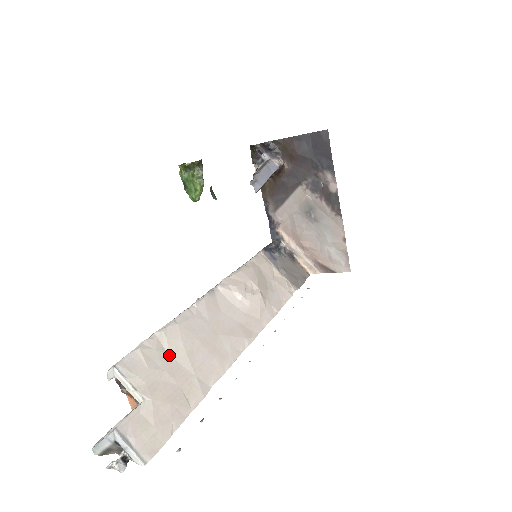
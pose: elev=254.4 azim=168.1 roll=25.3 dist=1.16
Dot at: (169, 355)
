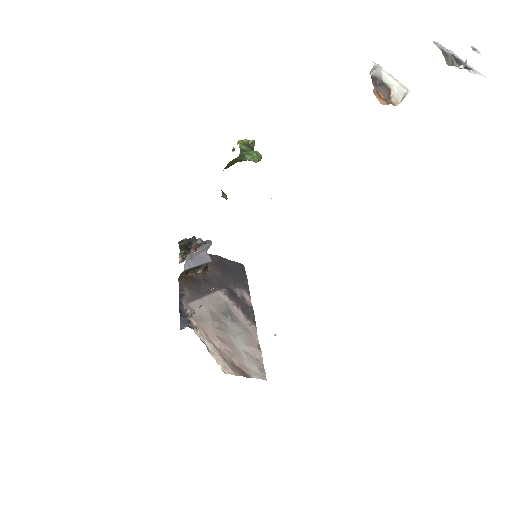
Dot at: occluded
